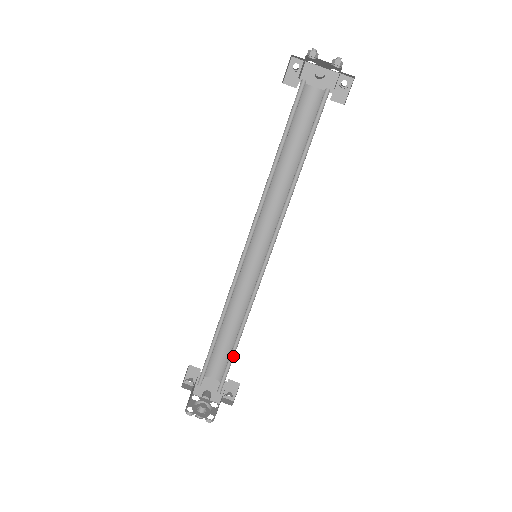
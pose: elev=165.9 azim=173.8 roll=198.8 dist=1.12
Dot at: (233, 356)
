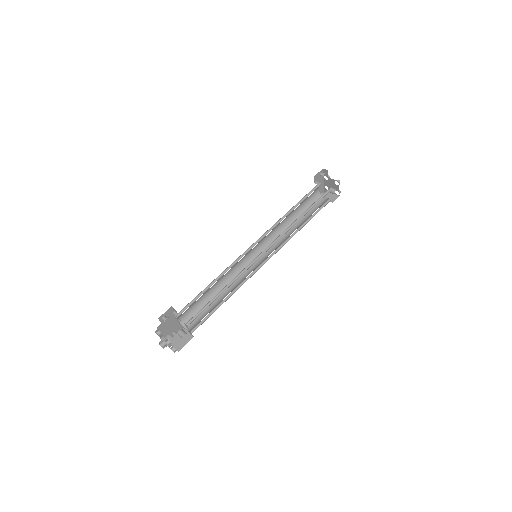
Dot at: (213, 311)
